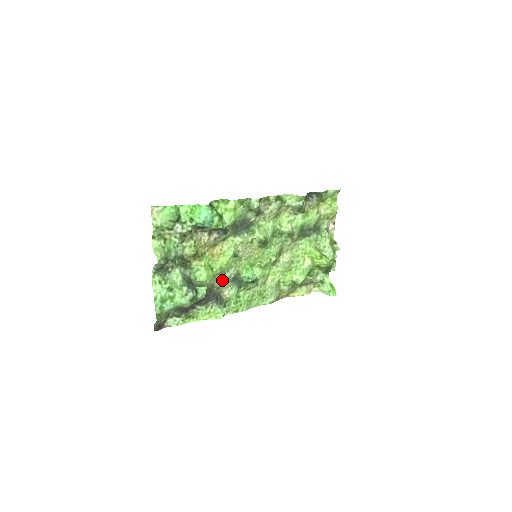
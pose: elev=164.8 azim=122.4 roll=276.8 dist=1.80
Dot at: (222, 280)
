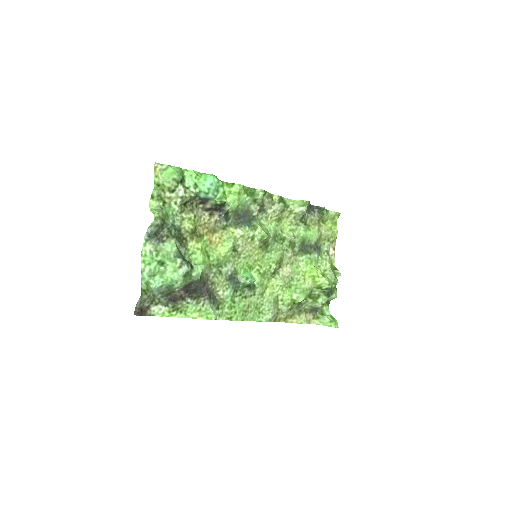
Dot at: (218, 275)
